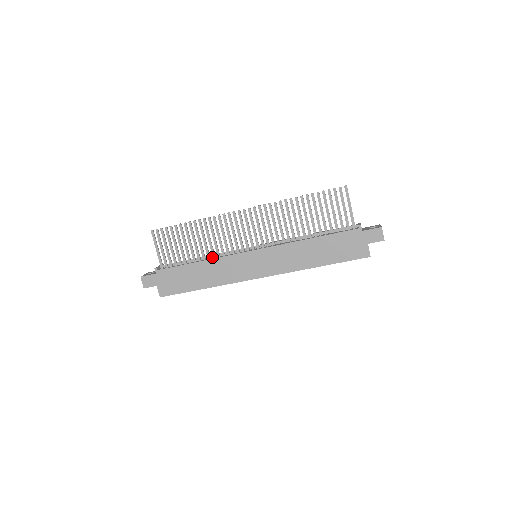
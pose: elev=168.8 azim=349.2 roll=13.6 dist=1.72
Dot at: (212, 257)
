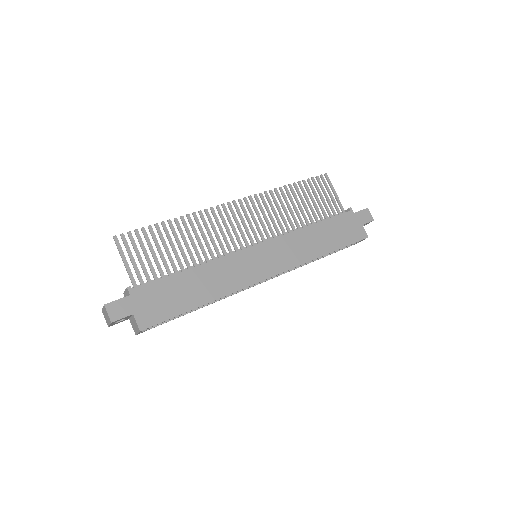
Dot at: occluded
